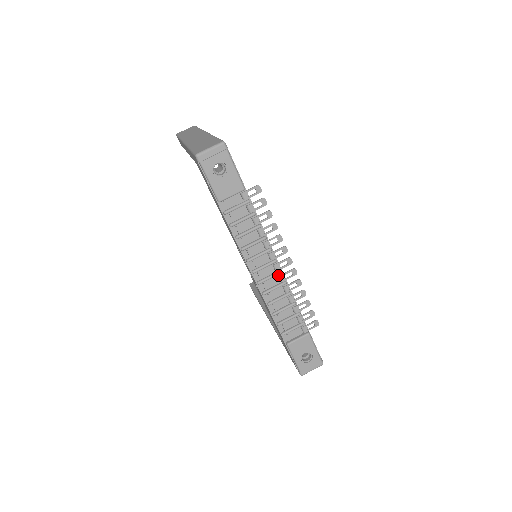
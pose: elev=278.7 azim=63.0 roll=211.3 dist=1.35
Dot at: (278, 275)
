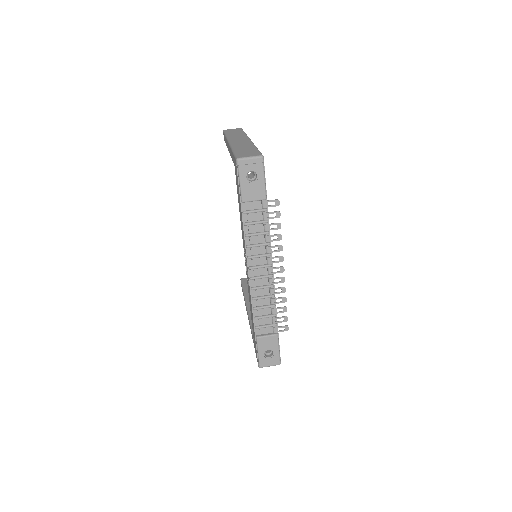
Dot at: (269, 278)
